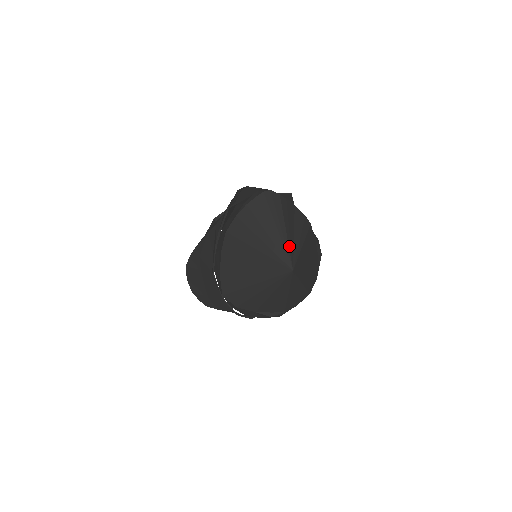
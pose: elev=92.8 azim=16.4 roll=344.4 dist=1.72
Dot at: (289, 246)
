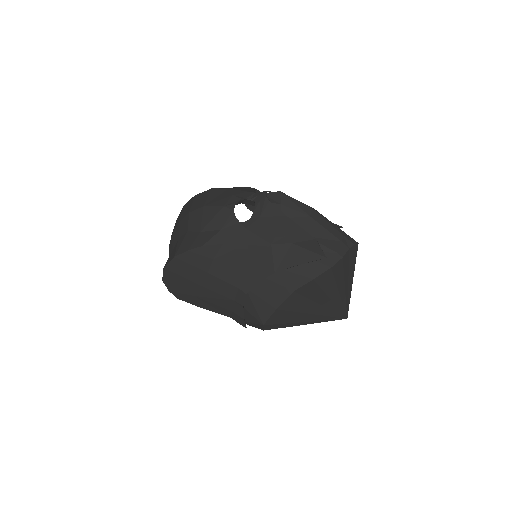
Dot at: (350, 296)
